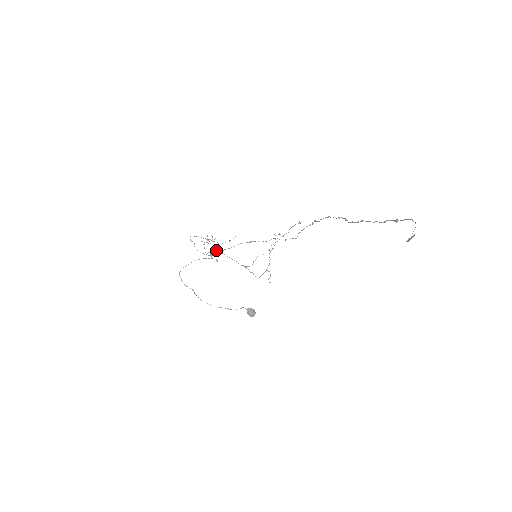
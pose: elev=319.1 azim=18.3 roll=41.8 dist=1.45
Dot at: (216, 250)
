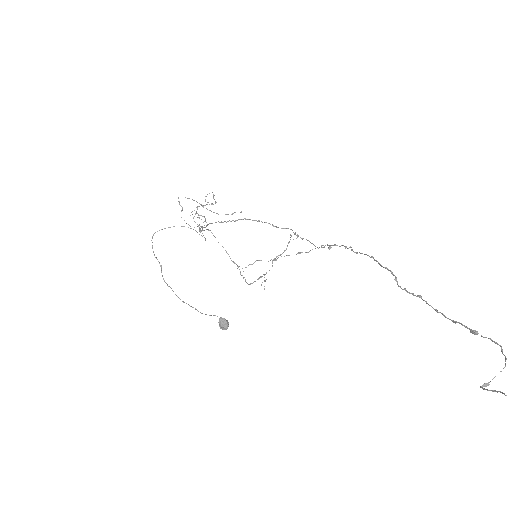
Dot at: (207, 229)
